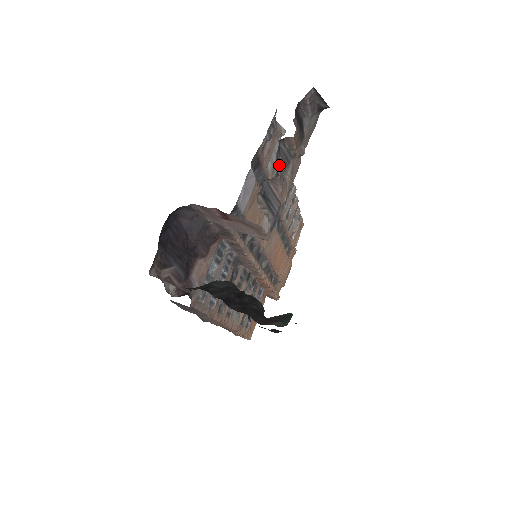
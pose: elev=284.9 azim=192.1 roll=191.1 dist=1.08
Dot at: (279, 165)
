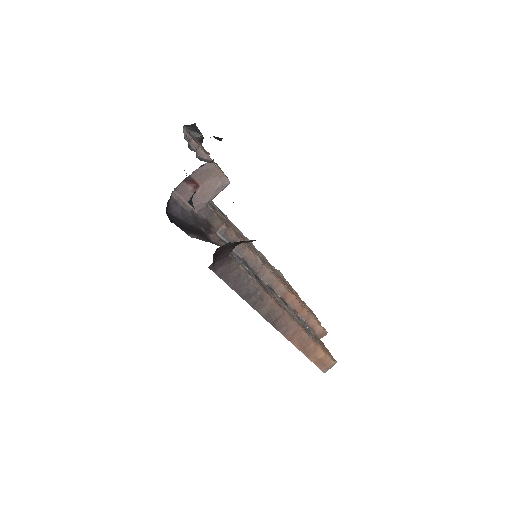
Dot at: occluded
